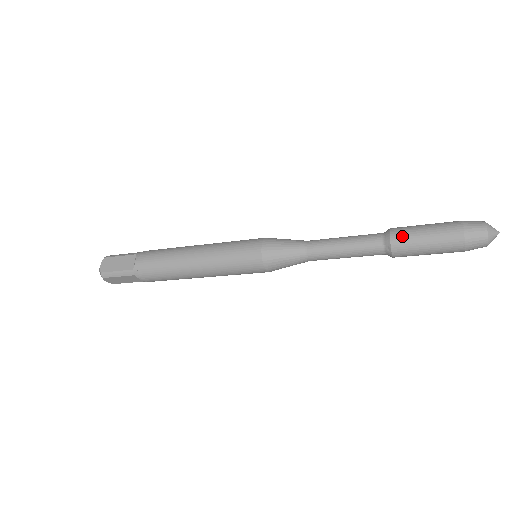
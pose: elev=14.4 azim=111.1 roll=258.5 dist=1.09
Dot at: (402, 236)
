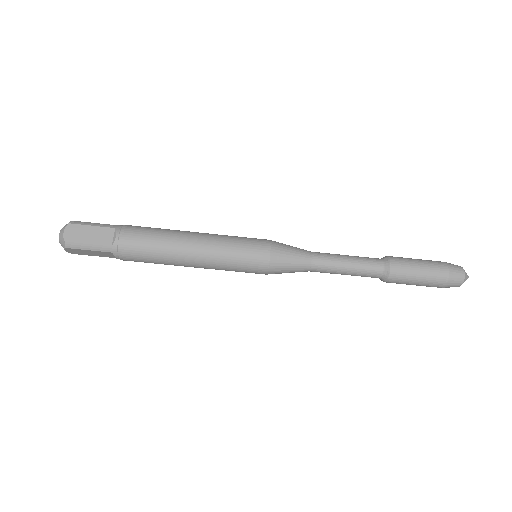
Dot at: (395, 257)
